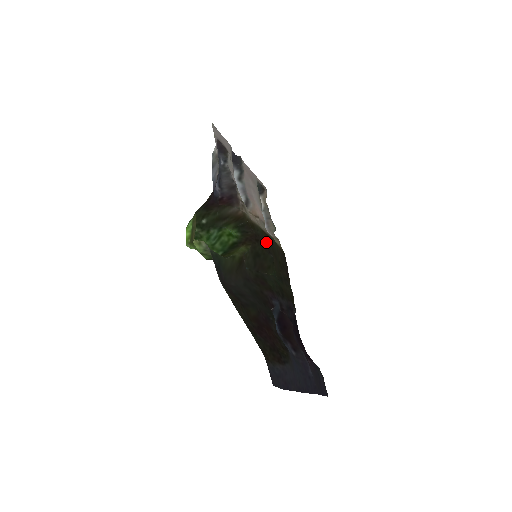
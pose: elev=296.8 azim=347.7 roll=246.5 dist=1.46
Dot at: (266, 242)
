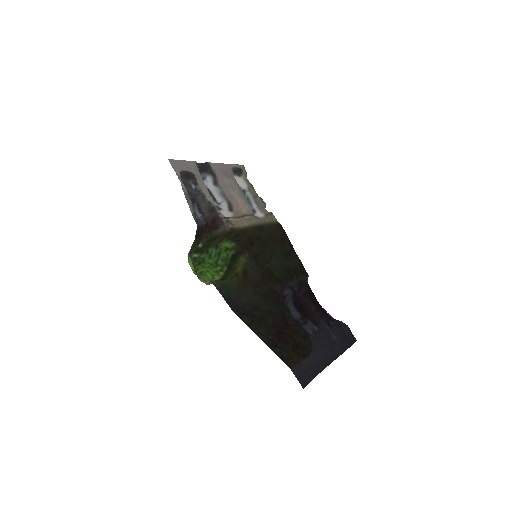
Dot at: (260, 237)
